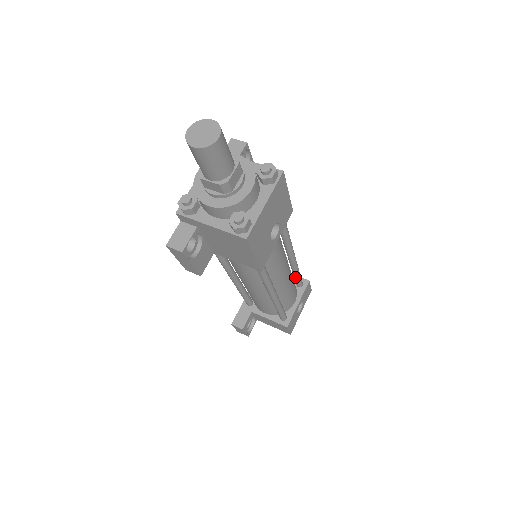
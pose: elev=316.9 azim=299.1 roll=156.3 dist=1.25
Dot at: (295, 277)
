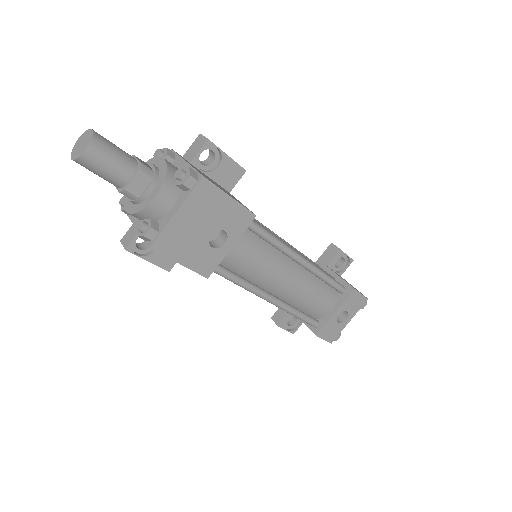
Dot at: (326, 283)
